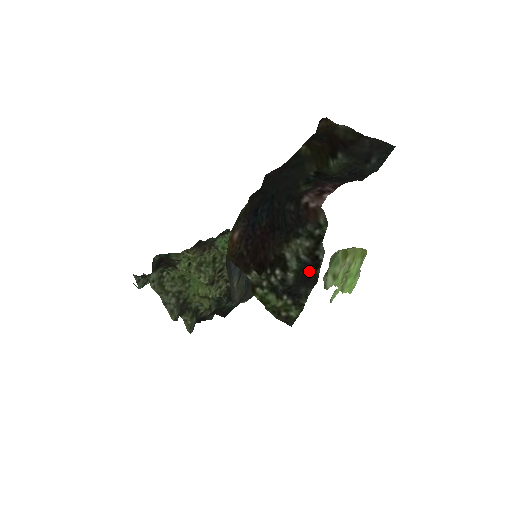
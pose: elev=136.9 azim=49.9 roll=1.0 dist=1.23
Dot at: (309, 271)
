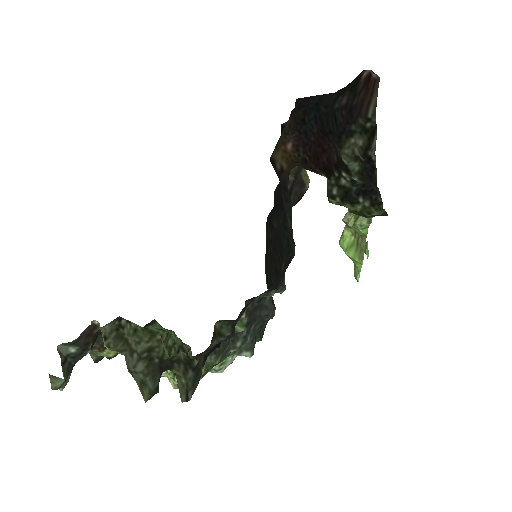
Dot at: (370, 171)
